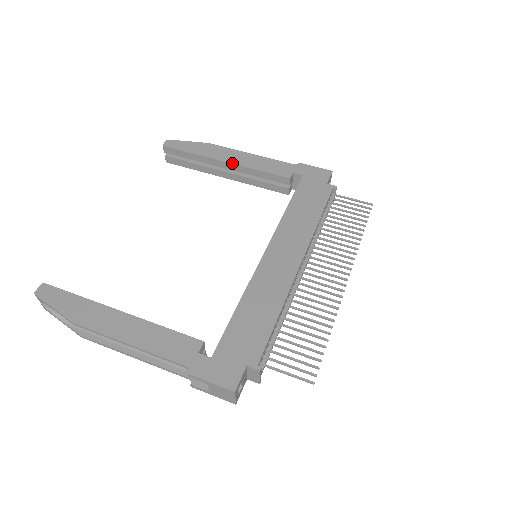
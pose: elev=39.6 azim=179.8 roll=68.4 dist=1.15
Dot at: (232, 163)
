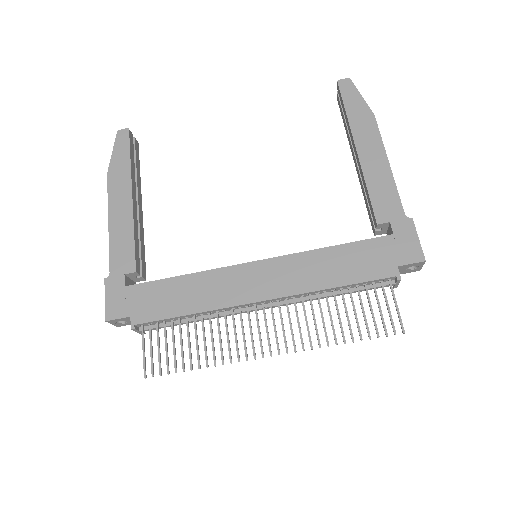
Dot at: (359, 156)
